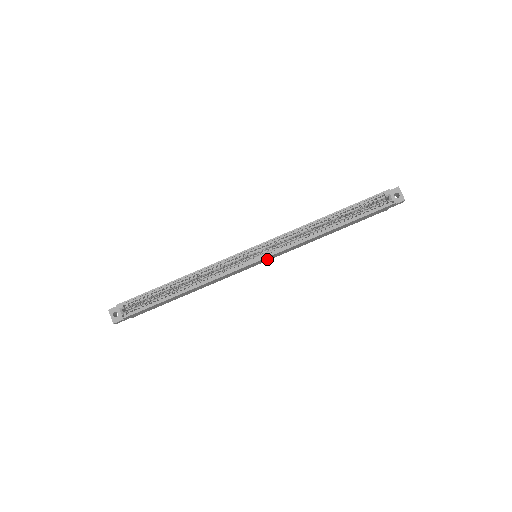
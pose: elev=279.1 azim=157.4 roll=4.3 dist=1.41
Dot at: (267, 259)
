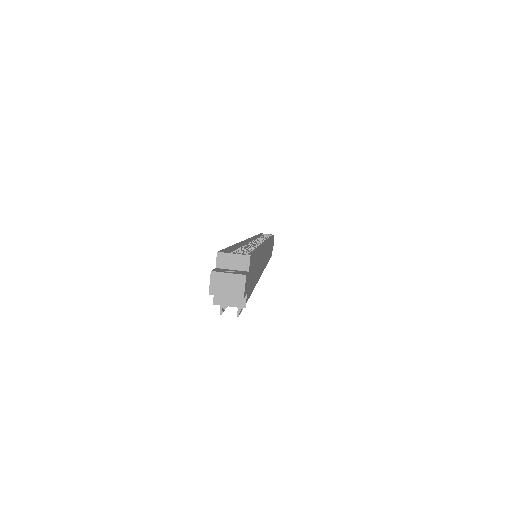
Dot at: occluded
